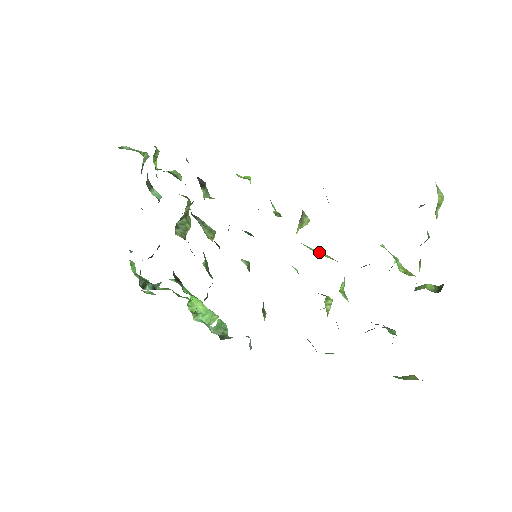
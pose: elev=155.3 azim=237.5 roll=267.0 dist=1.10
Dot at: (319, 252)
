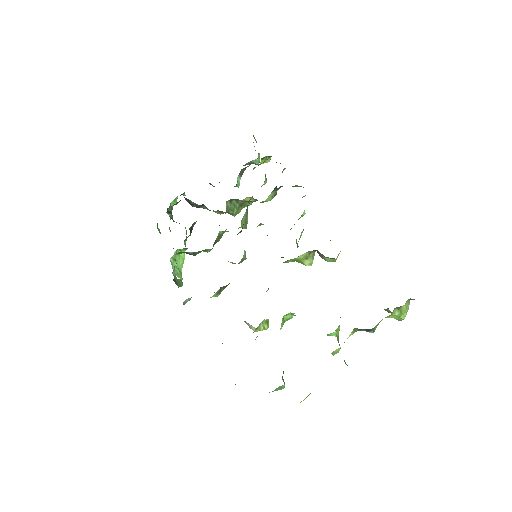
Dot at: occluded
